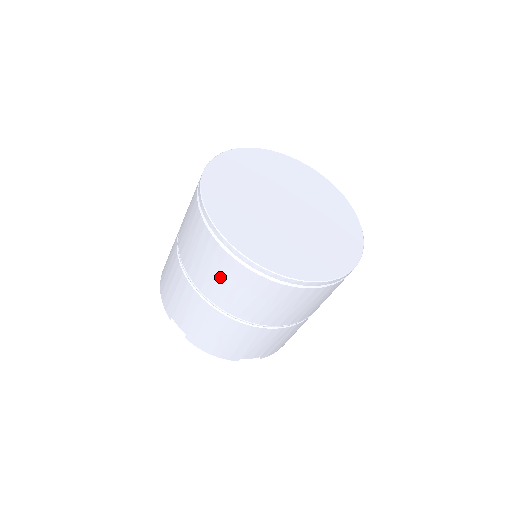
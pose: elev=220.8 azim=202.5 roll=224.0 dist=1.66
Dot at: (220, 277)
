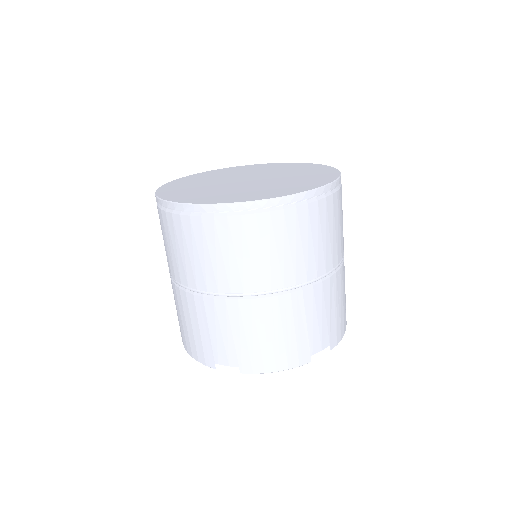
Dot at: (224, 253)
